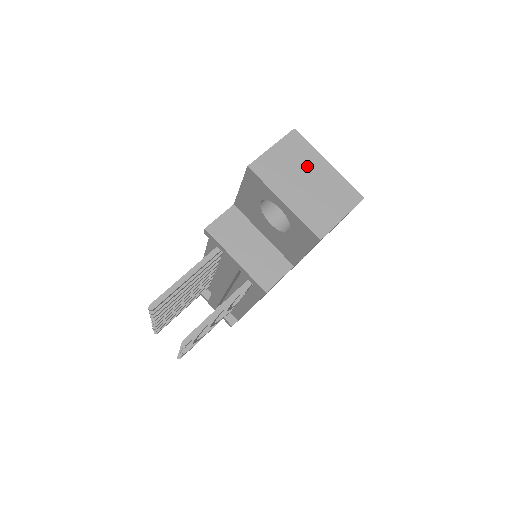
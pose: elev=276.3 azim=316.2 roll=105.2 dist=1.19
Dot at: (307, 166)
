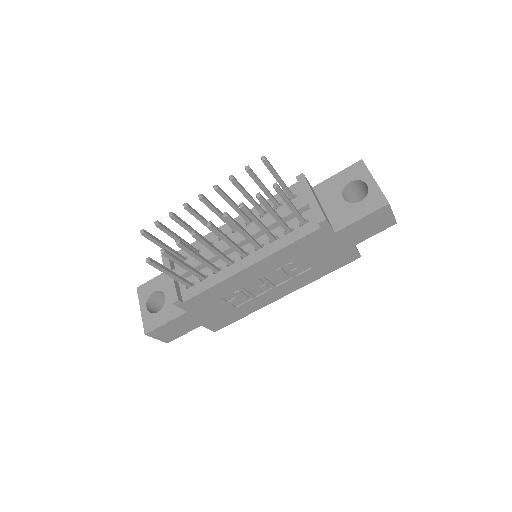
Dot at: occluded
